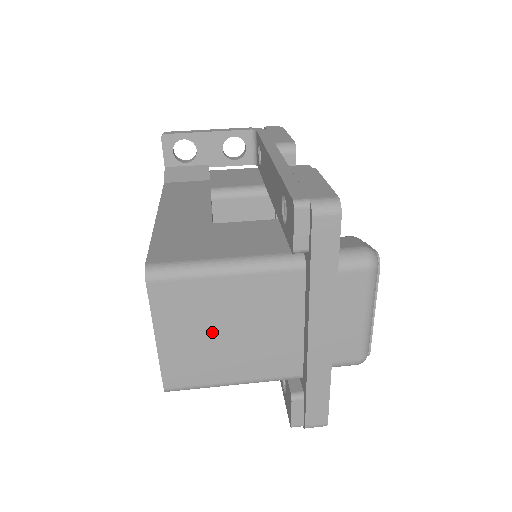
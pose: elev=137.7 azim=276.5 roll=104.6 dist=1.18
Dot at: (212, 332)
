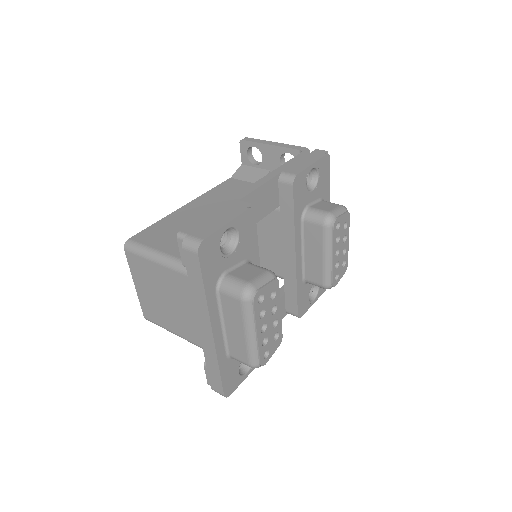
Dot at: (159, 296)
